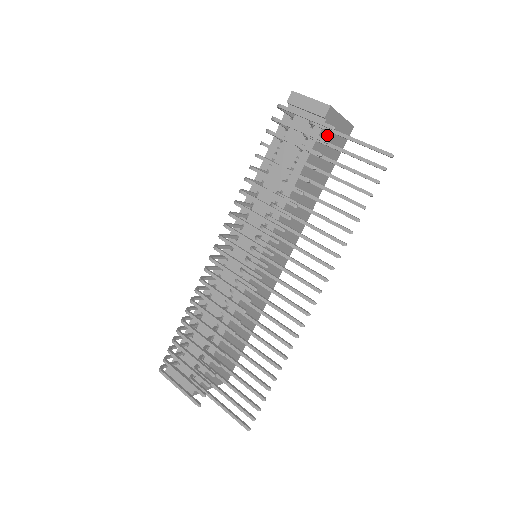
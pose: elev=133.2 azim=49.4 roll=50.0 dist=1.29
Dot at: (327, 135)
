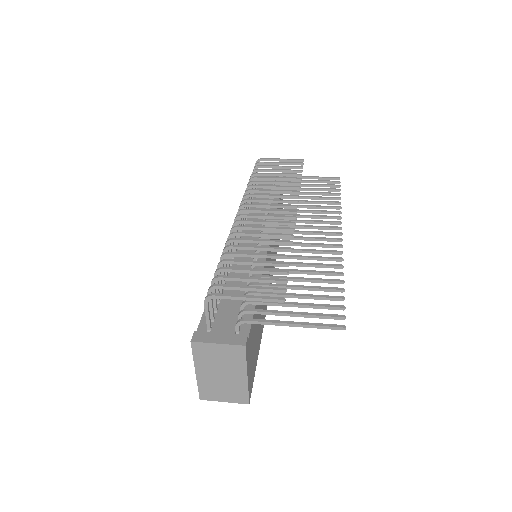
Dot at: occluded
